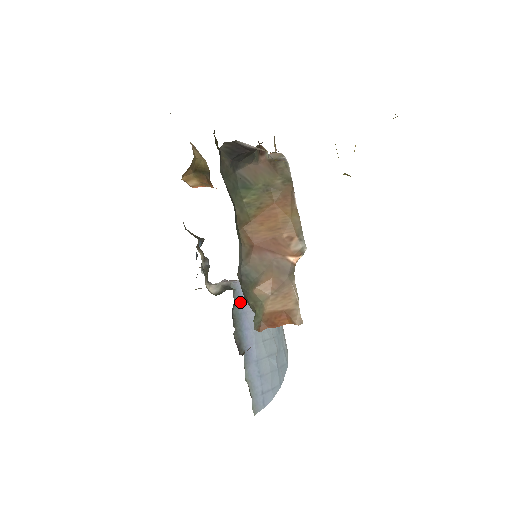
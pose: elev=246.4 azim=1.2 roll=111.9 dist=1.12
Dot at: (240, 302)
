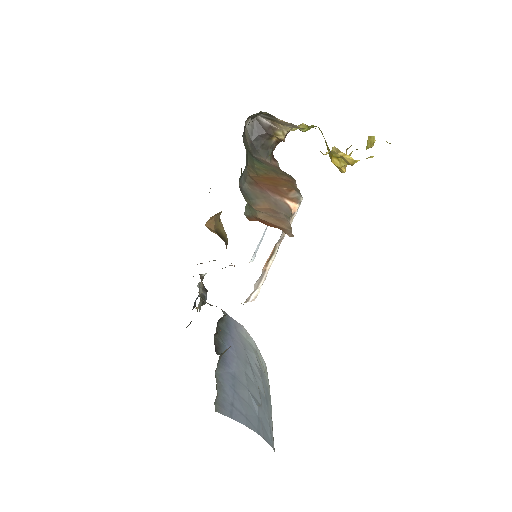
Dot at: (229, 327)
